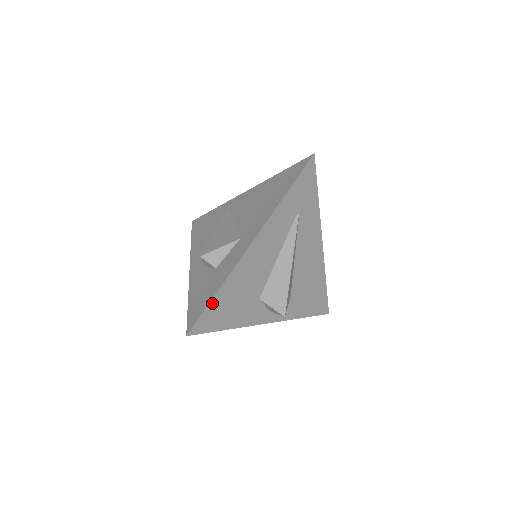
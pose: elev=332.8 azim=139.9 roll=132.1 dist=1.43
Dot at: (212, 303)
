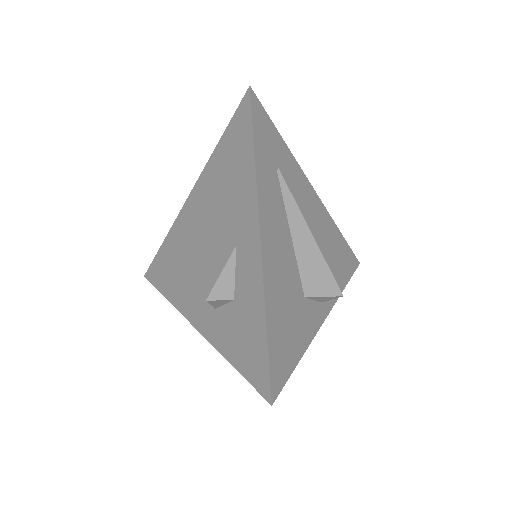
Dot at: (270, 342)
